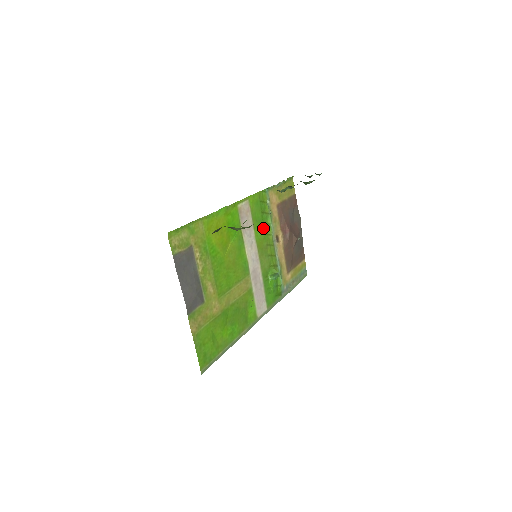
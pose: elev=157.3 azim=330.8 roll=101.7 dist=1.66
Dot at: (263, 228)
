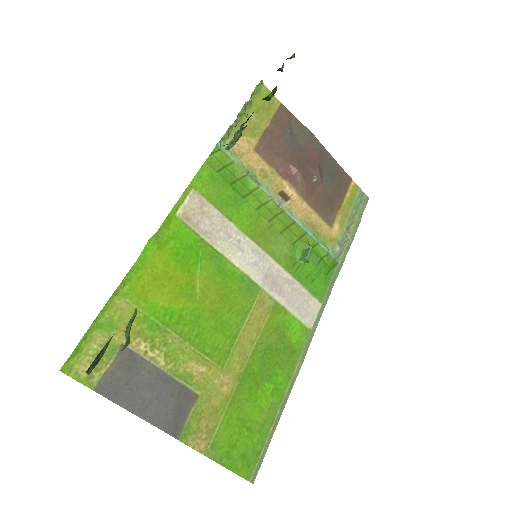
Dot at: (248, 204)
